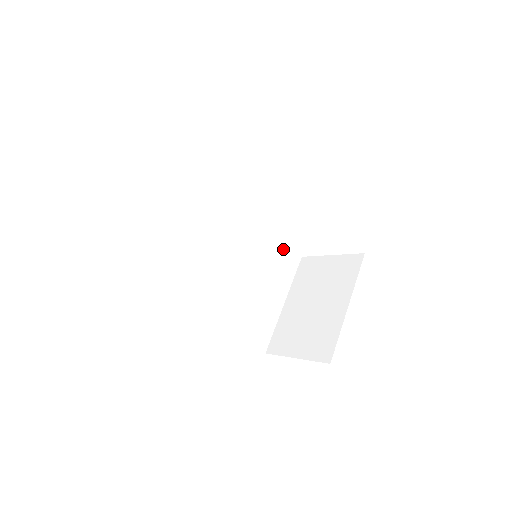
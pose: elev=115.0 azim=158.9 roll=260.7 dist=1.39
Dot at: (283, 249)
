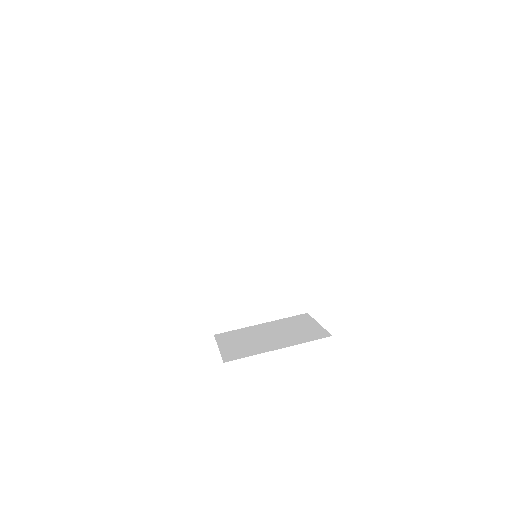
Dot at: (297, 292)
